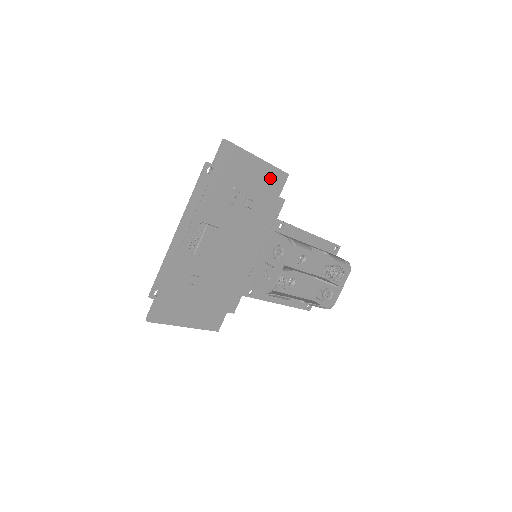
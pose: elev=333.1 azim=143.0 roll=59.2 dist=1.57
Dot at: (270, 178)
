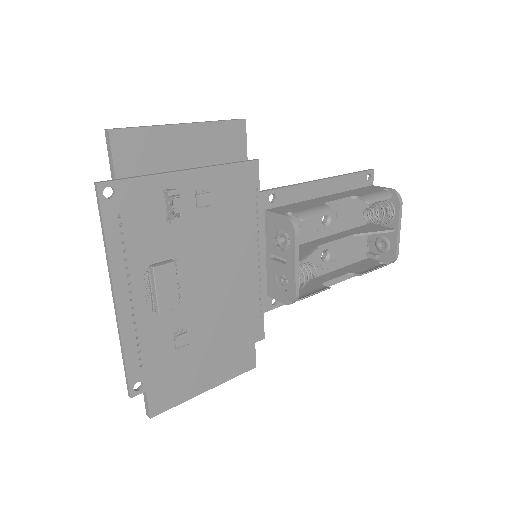
Dot at: (218, 142)
